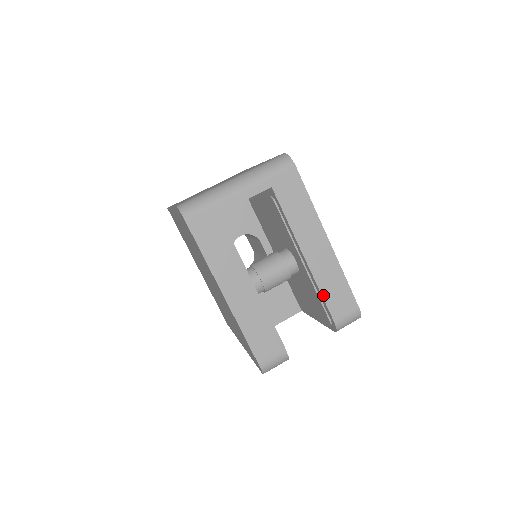
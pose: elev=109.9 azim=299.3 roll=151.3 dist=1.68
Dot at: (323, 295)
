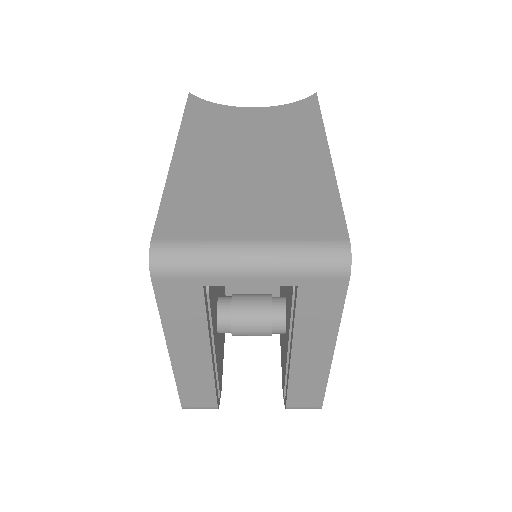
Dot at: (289, 388)
